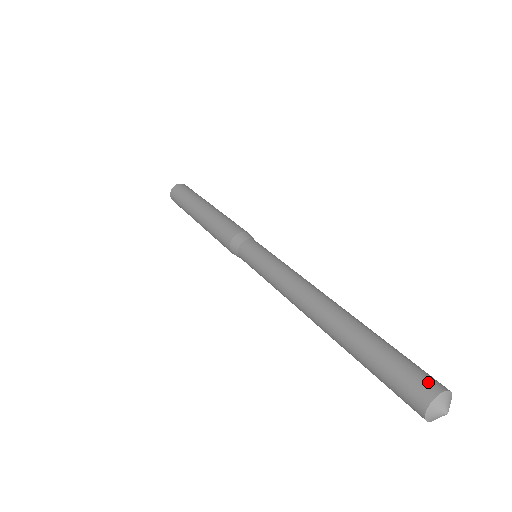
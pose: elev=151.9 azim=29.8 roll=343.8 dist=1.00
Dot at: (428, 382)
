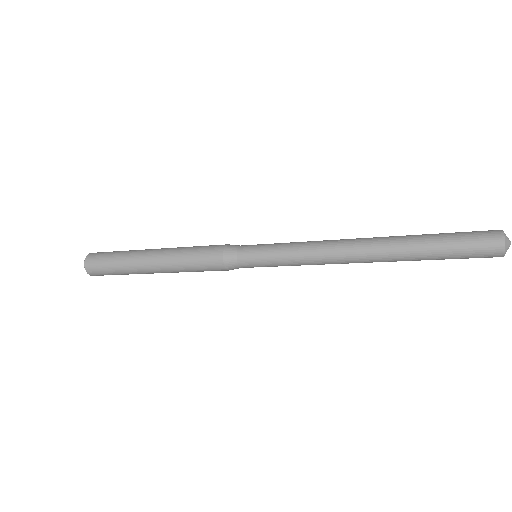
Dot at: (490, 234)
